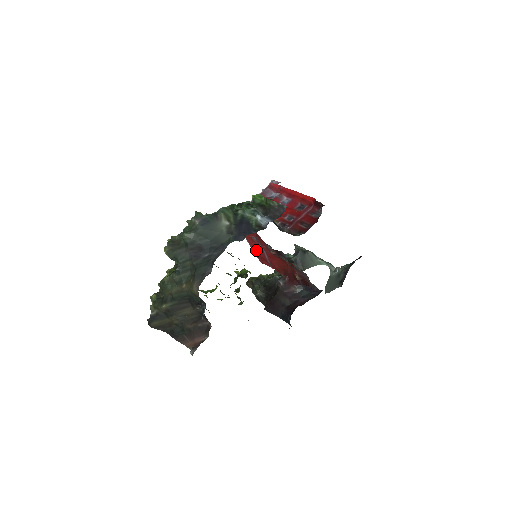
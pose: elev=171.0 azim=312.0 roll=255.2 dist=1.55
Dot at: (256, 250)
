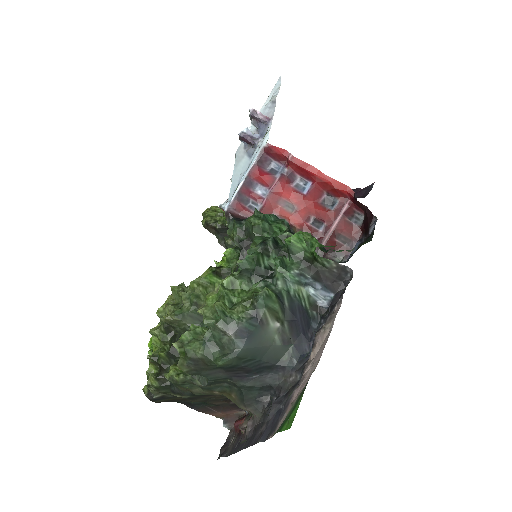
Dot at: occluded
